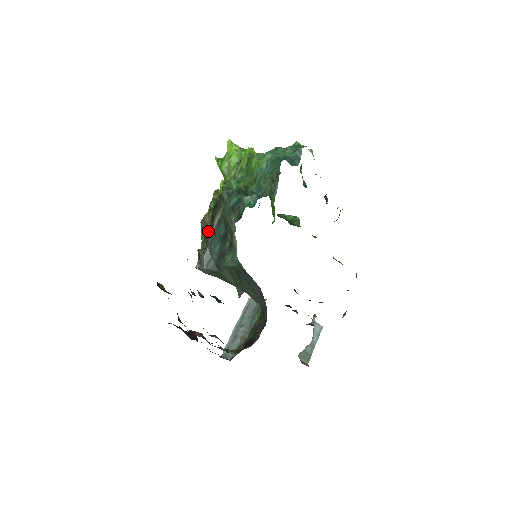
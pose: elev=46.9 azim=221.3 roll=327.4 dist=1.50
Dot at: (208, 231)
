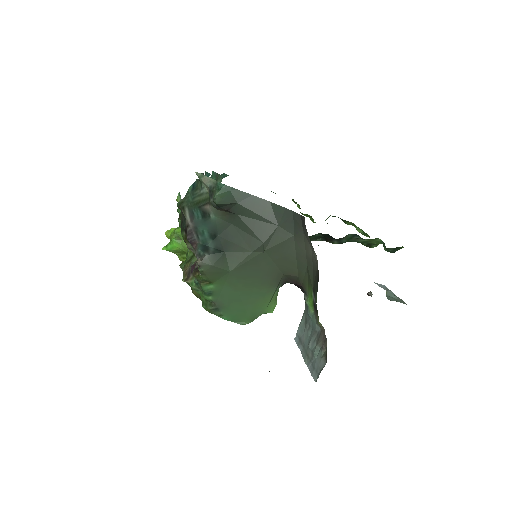
Dot at: (187, 235)
